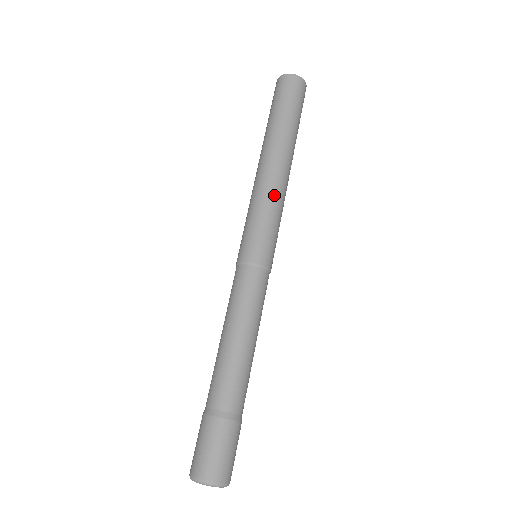
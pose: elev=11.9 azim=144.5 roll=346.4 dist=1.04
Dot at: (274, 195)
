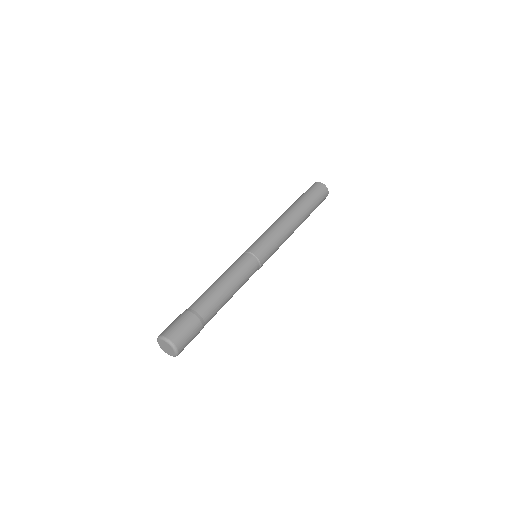
Dot at: (273, 226)
